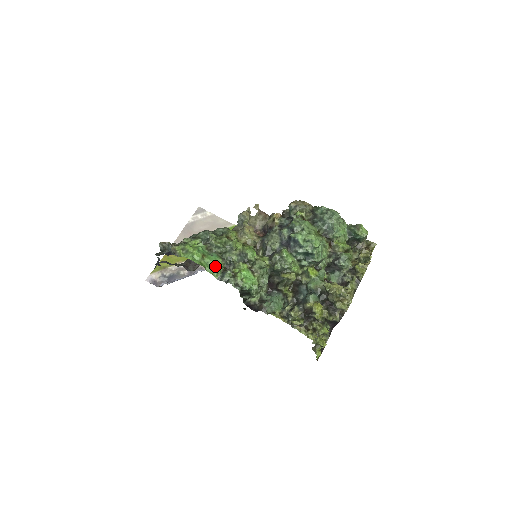
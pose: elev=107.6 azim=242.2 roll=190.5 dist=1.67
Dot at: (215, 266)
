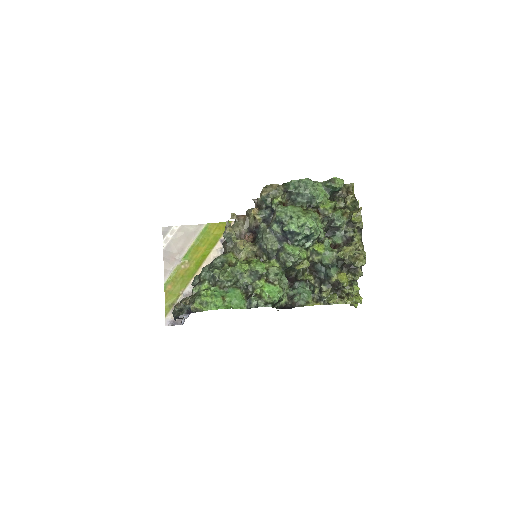
Dot at: (238, 300)
